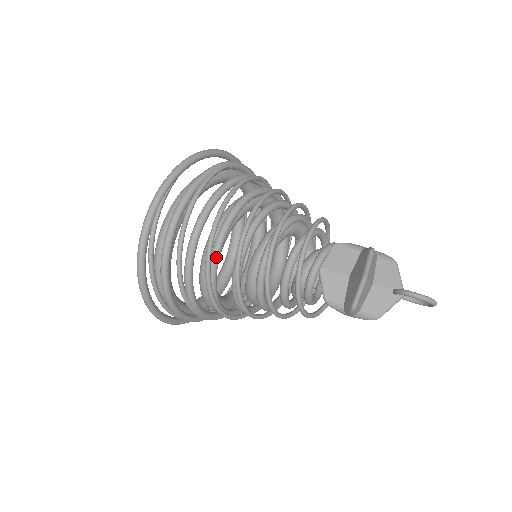
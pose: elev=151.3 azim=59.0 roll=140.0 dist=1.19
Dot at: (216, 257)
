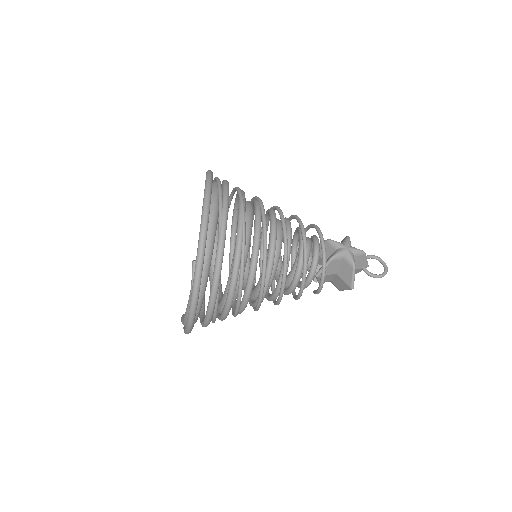
Dot at: occluded
